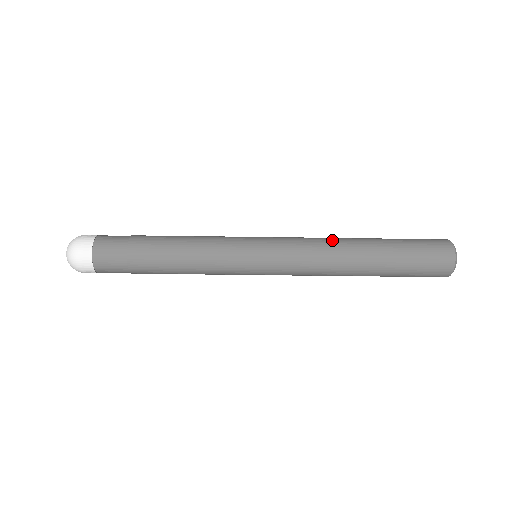
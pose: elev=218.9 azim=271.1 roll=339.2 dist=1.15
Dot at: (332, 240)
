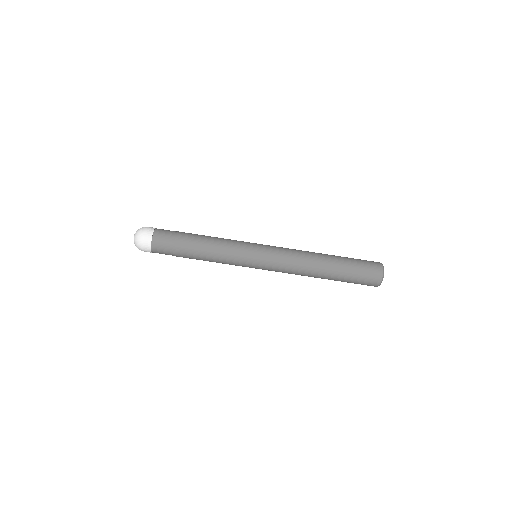
Dot at: (306, 255)
